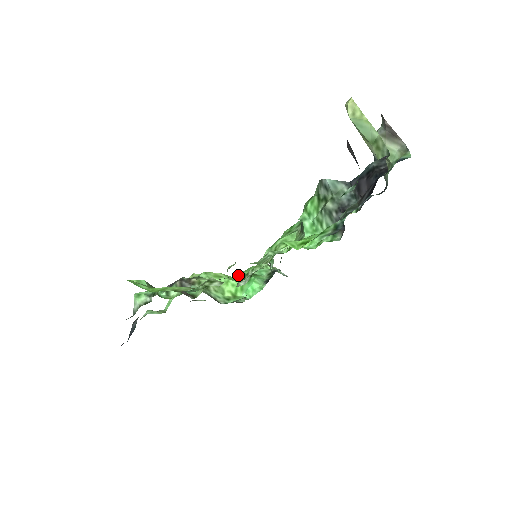
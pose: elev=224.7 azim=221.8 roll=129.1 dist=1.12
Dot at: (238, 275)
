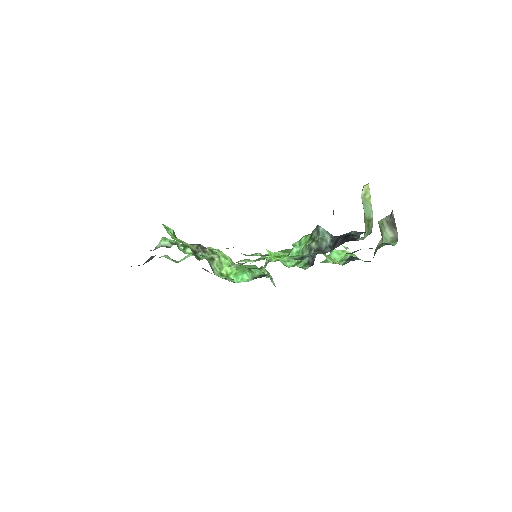
Dot at: occluded
